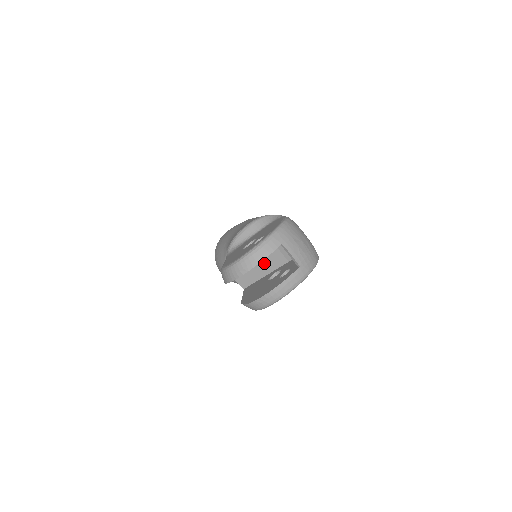
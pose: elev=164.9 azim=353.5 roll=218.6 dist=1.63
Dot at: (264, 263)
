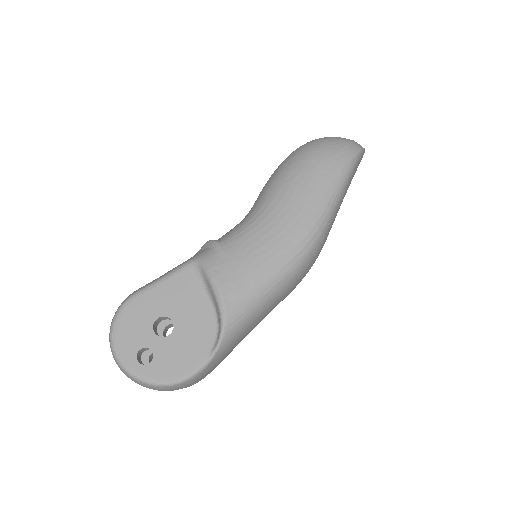
Dot at: occluded
